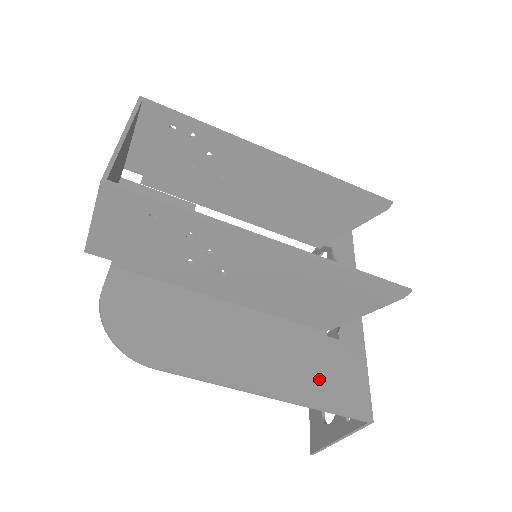
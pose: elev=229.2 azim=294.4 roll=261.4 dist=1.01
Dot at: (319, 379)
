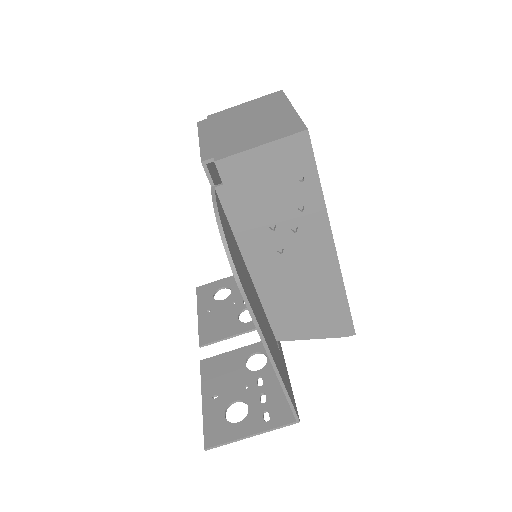
Dot at: (283, 372)
